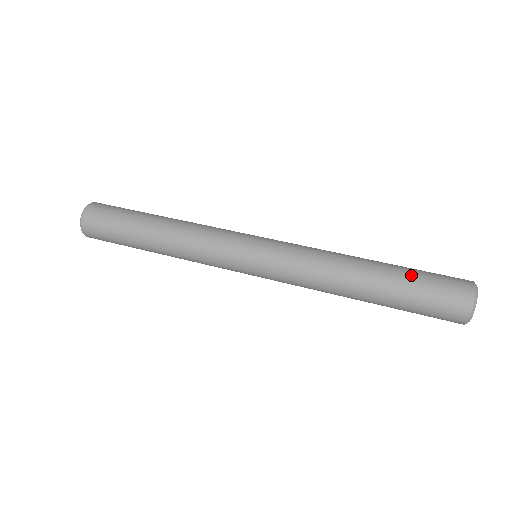
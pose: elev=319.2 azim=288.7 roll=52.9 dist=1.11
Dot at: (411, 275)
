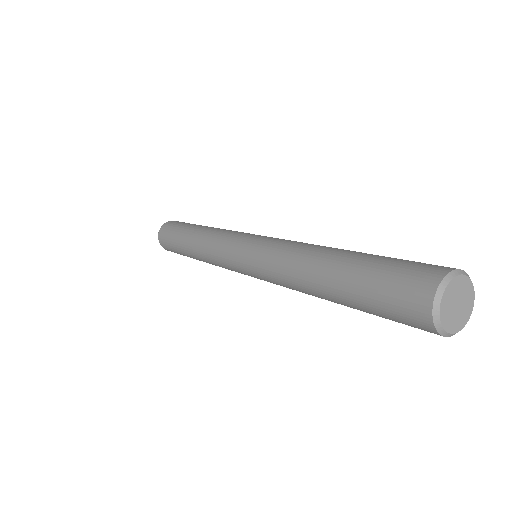
Dot at: occluded
